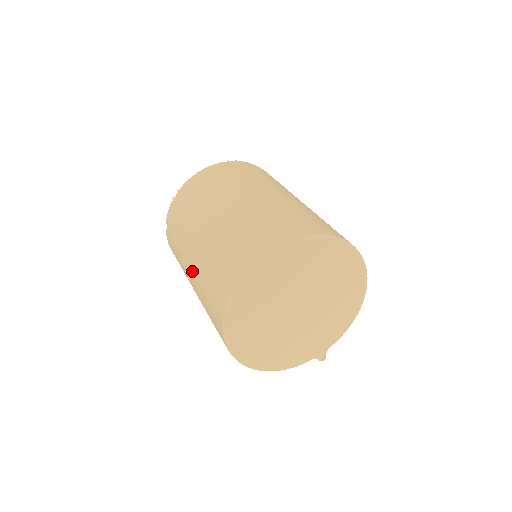
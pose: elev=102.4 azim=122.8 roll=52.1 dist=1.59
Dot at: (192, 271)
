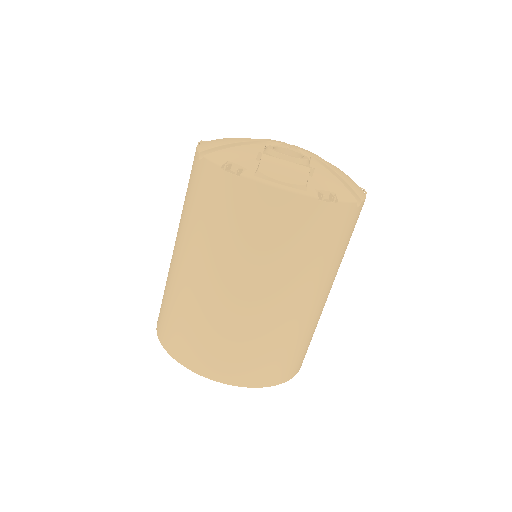
Dot at: (176, 262)
